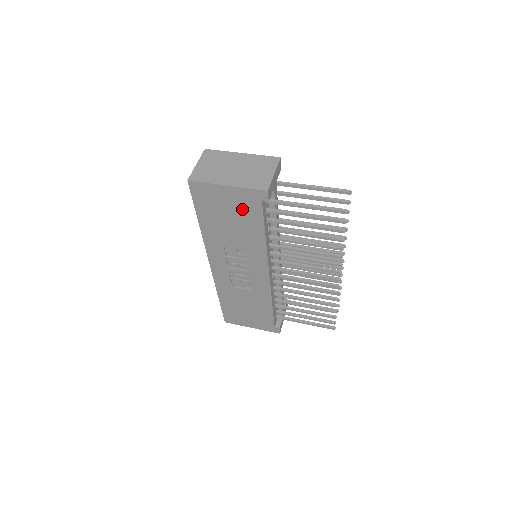
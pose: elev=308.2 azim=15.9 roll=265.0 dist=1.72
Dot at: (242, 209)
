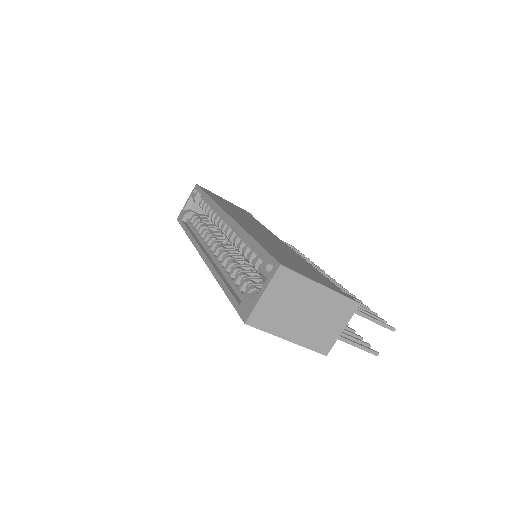
Dot at: occluded
